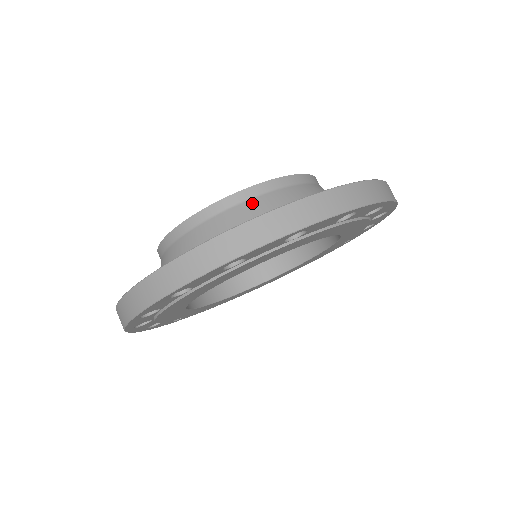
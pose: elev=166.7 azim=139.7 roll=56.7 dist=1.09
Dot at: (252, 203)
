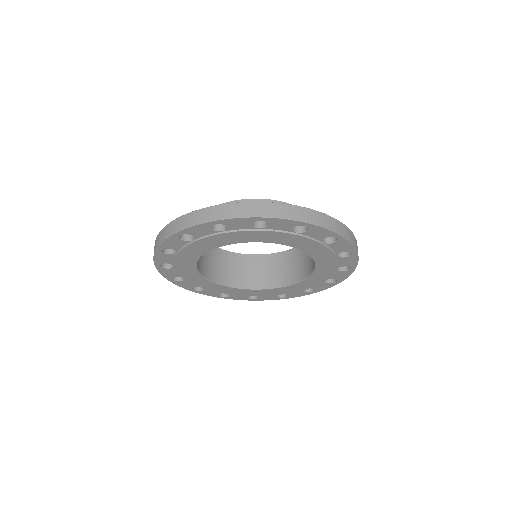
Dot at: occluded
